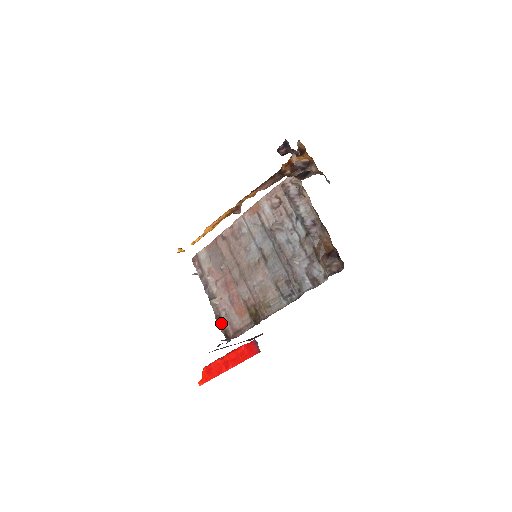
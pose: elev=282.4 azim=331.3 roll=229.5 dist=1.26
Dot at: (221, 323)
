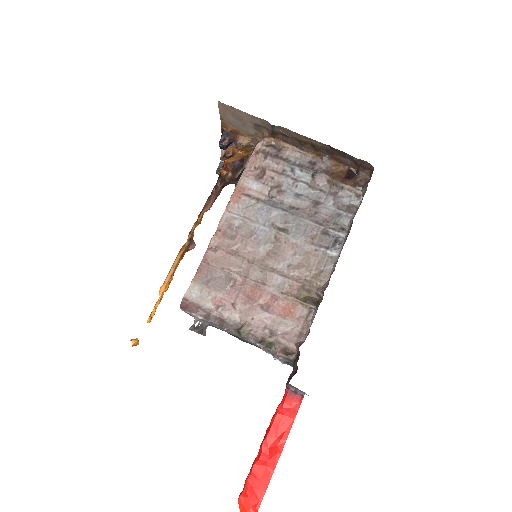
Dot at: (272, 345)
